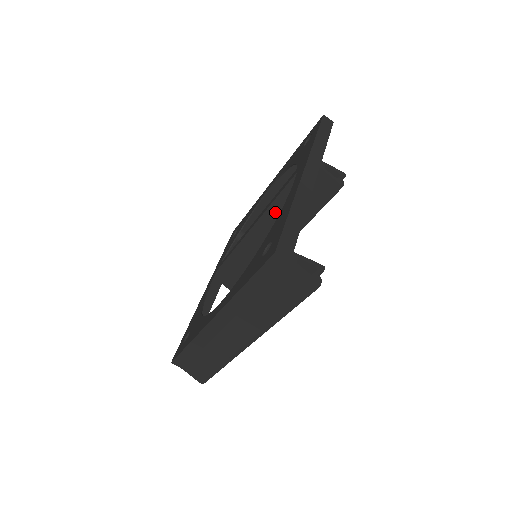
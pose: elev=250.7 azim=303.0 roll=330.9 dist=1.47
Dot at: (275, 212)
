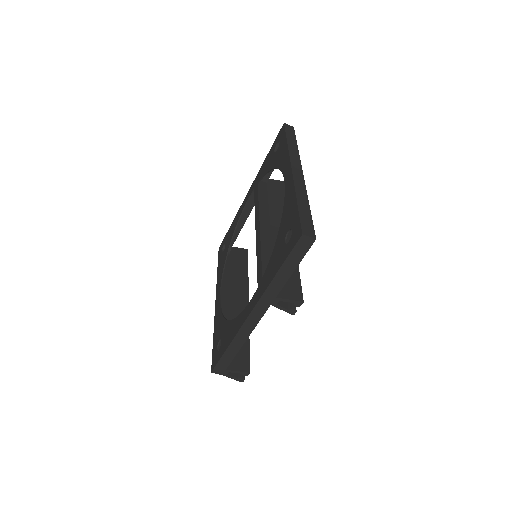
Dot at: occluded
